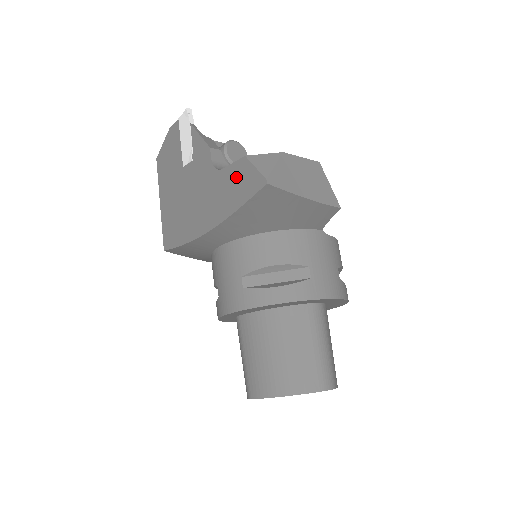
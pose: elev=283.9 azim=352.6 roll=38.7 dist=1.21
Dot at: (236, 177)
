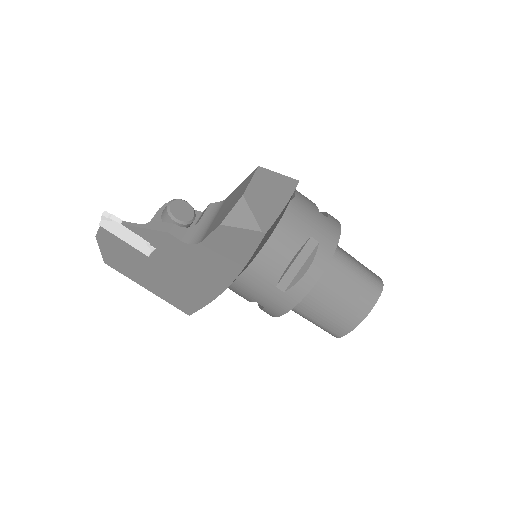
Dot at: (224, 242)
